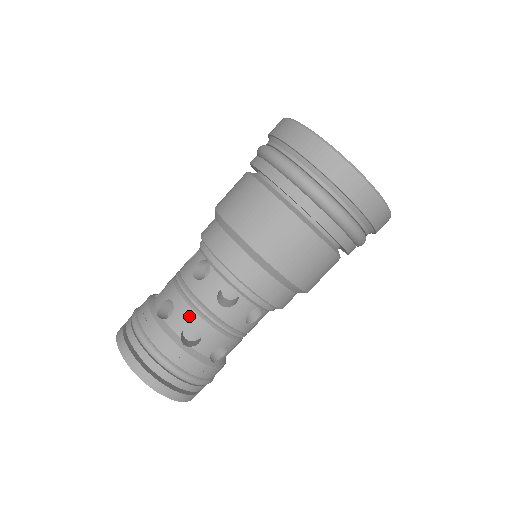
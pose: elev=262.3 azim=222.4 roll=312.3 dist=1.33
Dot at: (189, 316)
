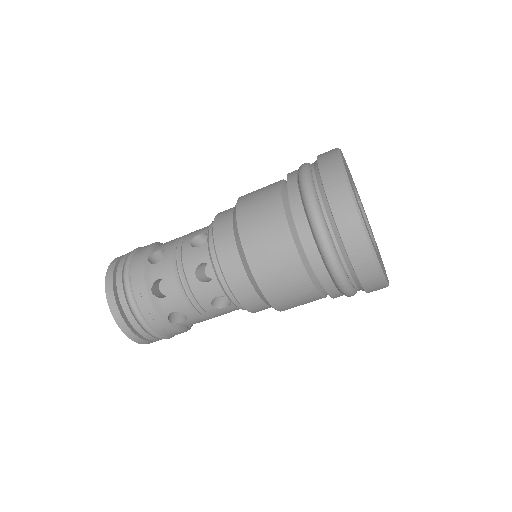
Dot at: (181, 305)
